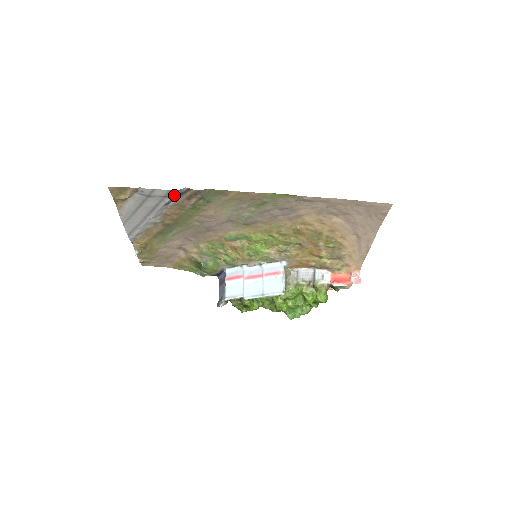
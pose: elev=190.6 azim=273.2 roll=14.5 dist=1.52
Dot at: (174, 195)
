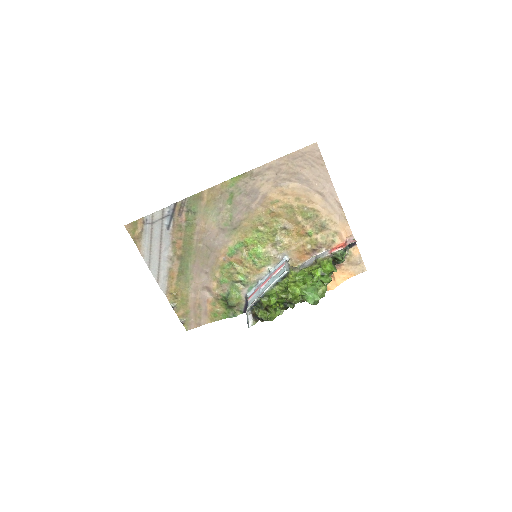
Dot at: (168, 214)
